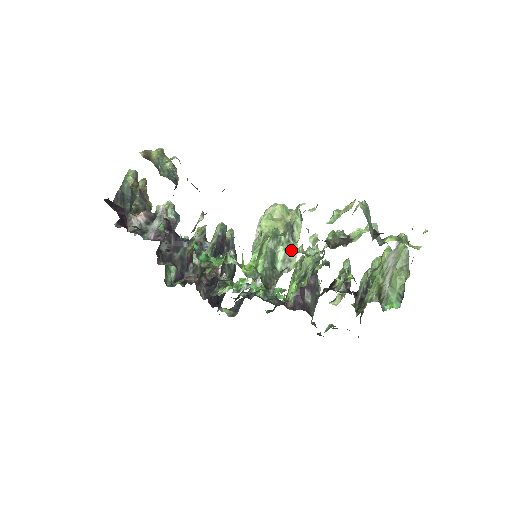
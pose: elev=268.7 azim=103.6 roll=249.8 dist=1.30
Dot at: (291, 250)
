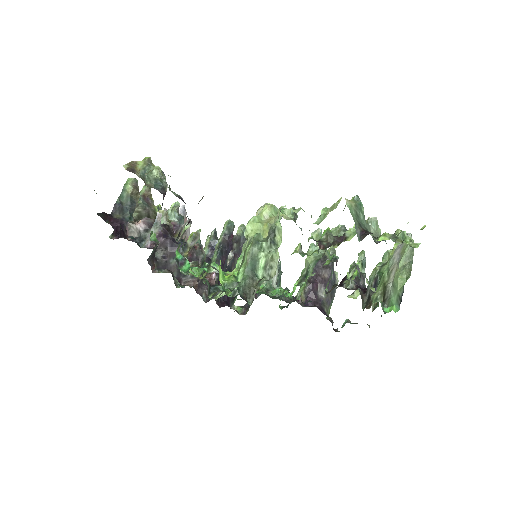
Dot at: (272, 256)
